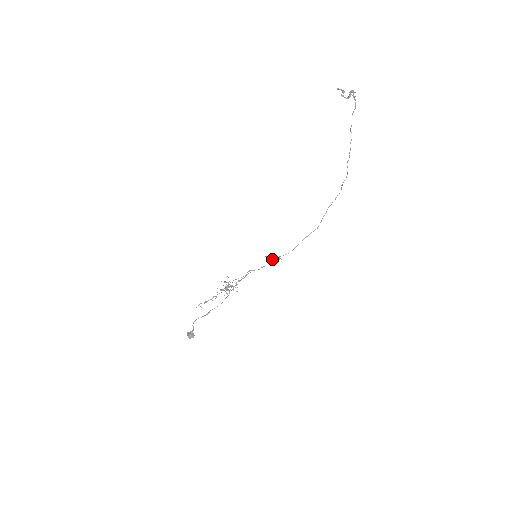
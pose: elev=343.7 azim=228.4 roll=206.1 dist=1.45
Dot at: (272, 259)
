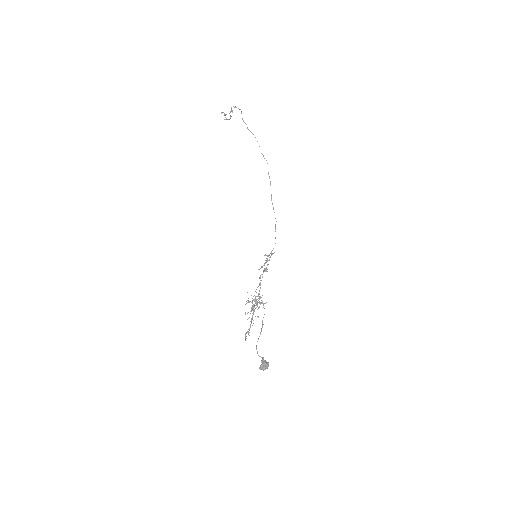
Dot at: occluded
